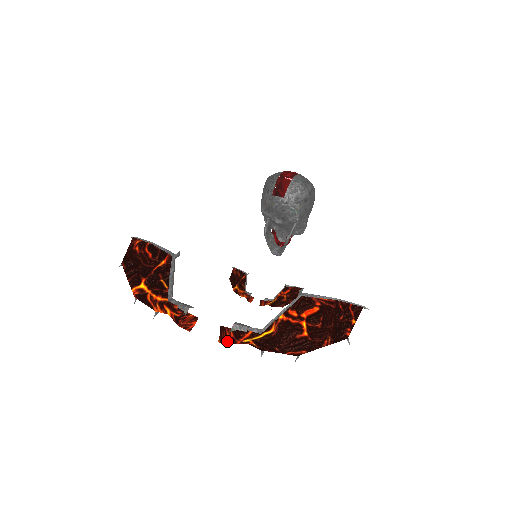
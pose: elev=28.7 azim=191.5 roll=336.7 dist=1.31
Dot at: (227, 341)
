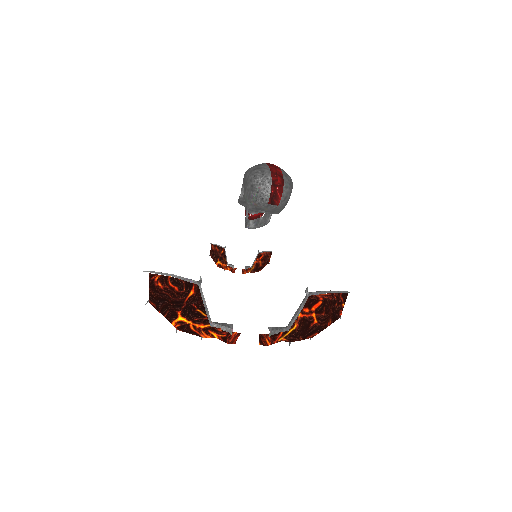
Dot at: (267, 344)
